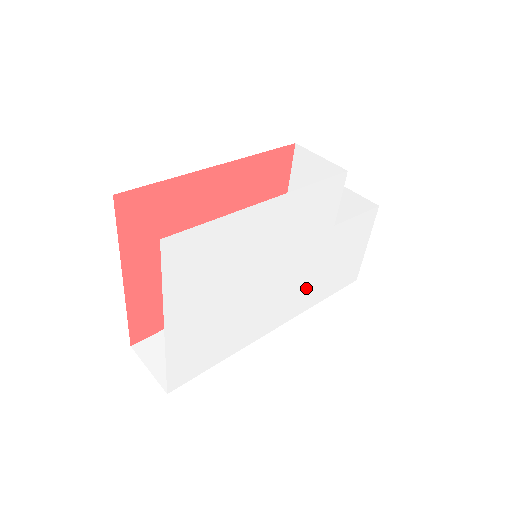
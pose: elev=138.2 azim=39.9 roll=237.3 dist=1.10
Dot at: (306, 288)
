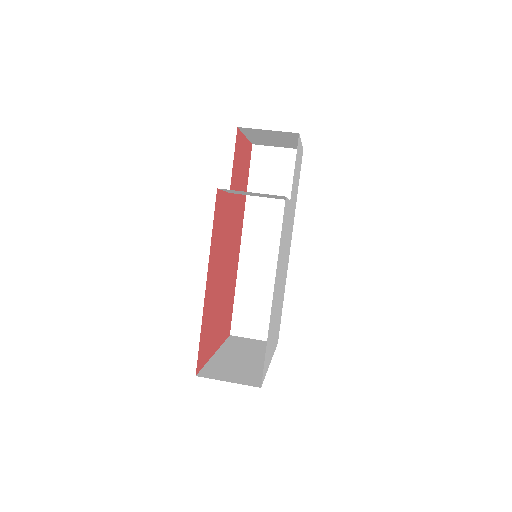
Dot at: (291, 222)
